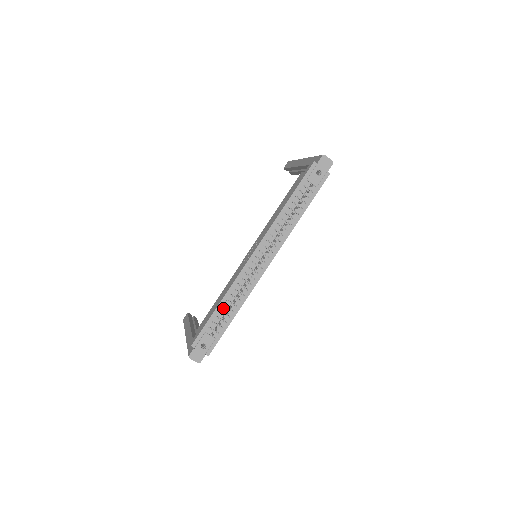
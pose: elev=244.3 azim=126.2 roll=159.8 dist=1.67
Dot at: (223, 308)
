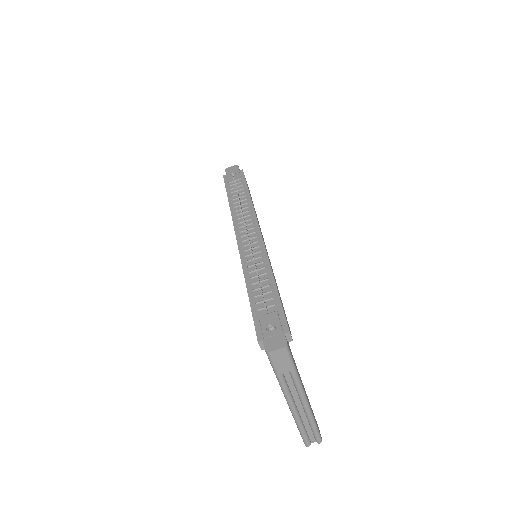
Dot at: (254, 287)
